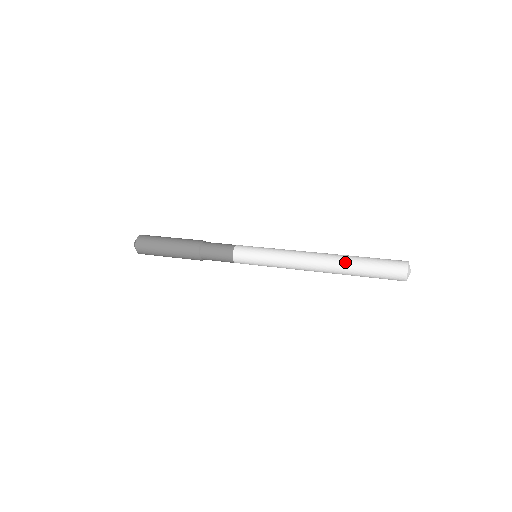
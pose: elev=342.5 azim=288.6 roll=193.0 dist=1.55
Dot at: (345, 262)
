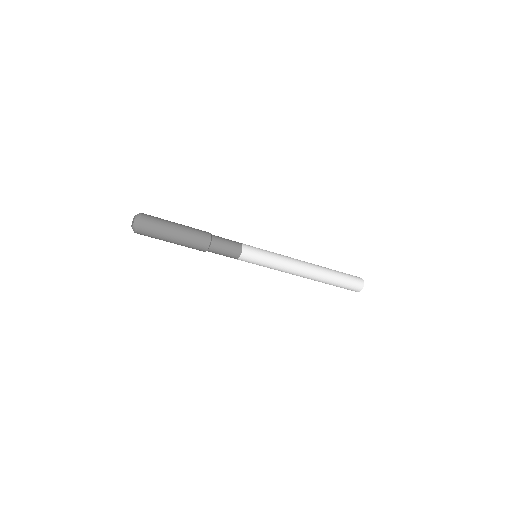
Dot at: (325, 267)
